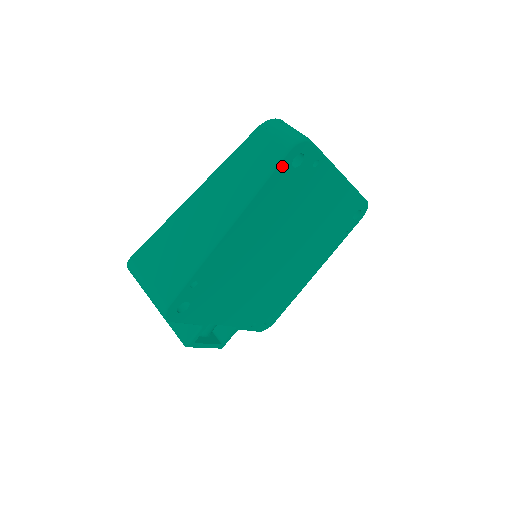
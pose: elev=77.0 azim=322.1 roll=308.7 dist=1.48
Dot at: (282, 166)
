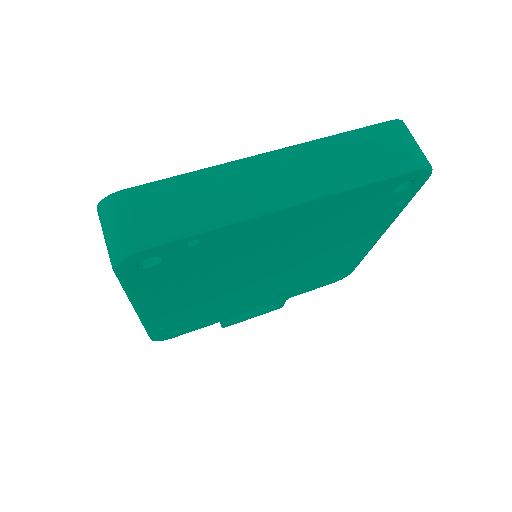
Dot at: (129, 277)
